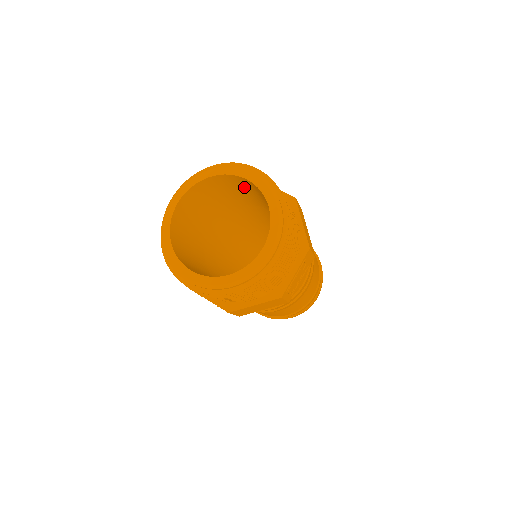
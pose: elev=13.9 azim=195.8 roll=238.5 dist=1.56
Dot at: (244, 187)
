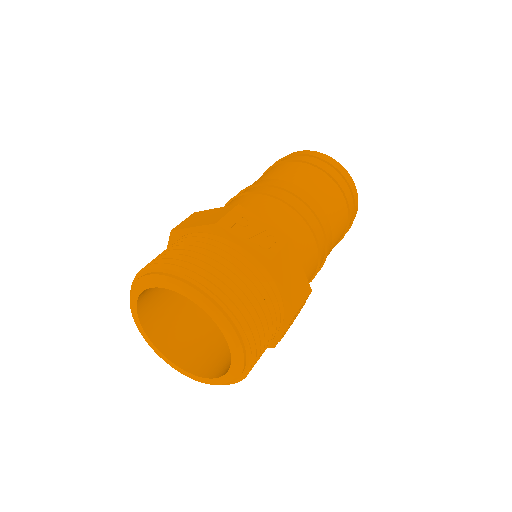
Dot at: occluded
